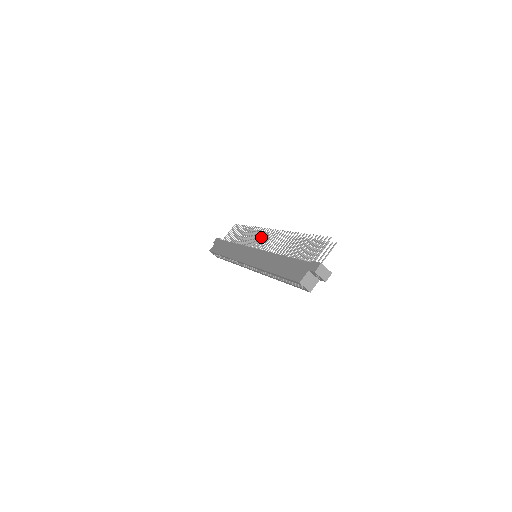
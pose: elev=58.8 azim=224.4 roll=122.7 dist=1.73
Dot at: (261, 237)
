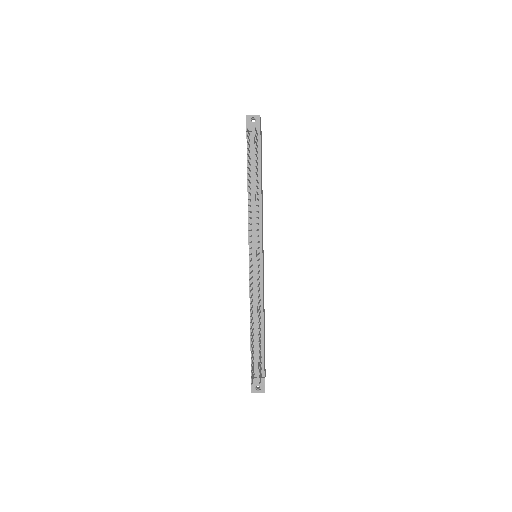
Dot at: occluded
